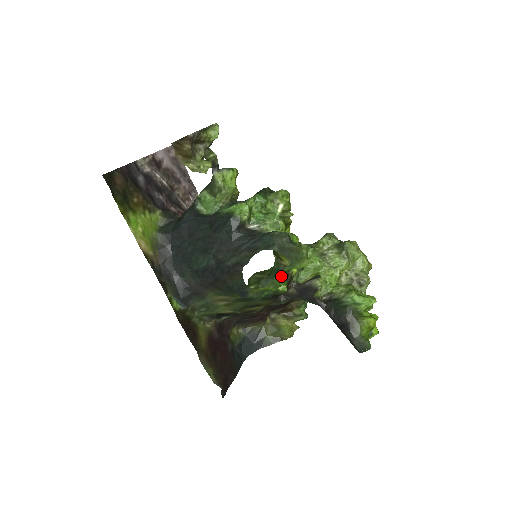
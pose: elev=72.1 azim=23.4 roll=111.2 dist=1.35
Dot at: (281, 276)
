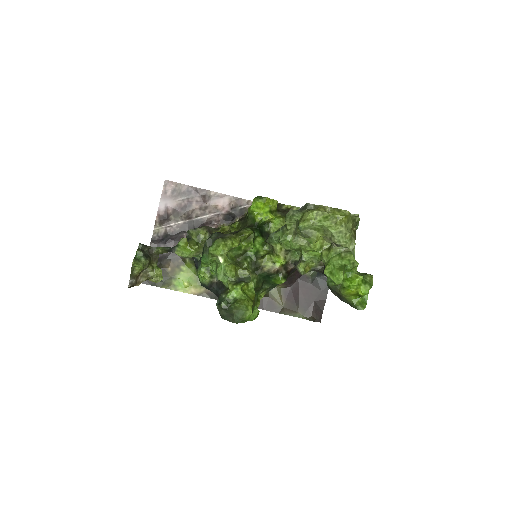
Dot at: occluded
